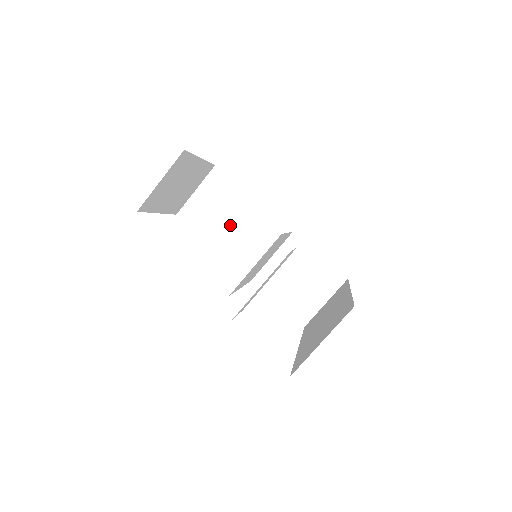
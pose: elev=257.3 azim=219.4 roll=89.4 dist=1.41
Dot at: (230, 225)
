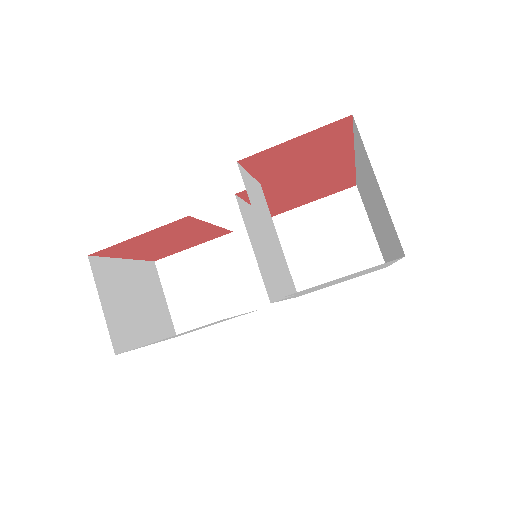
Dot at: (222, 284)
